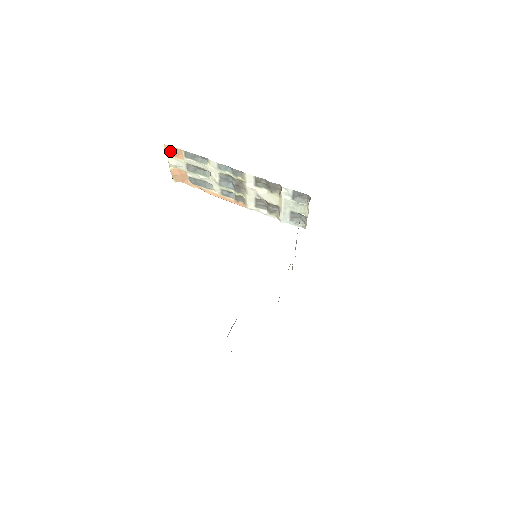
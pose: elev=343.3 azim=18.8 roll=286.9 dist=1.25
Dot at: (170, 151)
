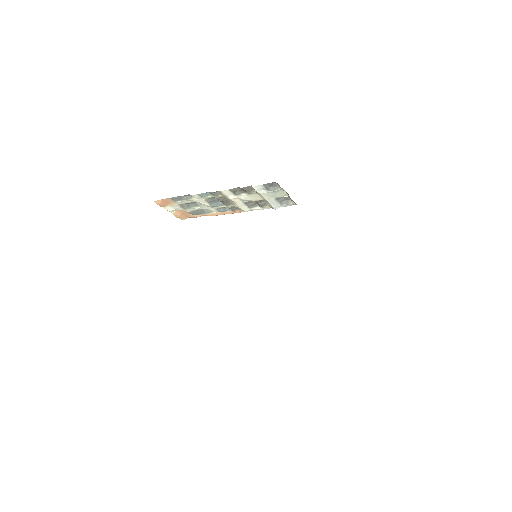
Dot at: (162, 203)
